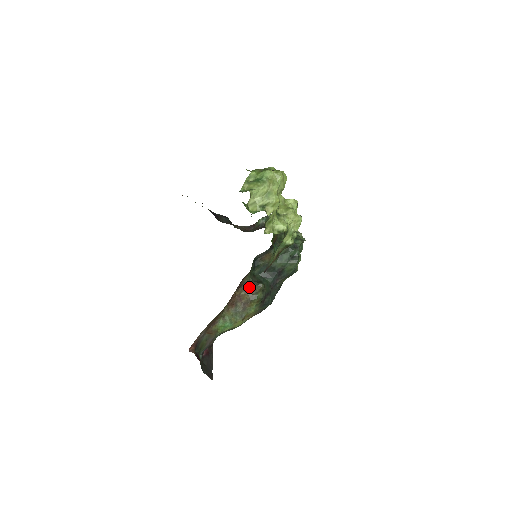
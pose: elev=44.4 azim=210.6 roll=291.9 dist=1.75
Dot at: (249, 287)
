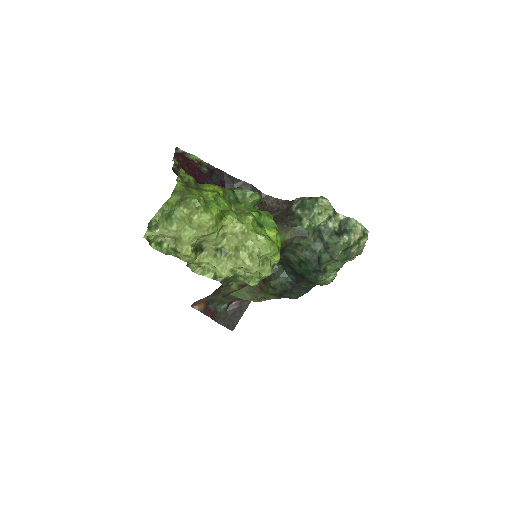
Dot at: occluded
